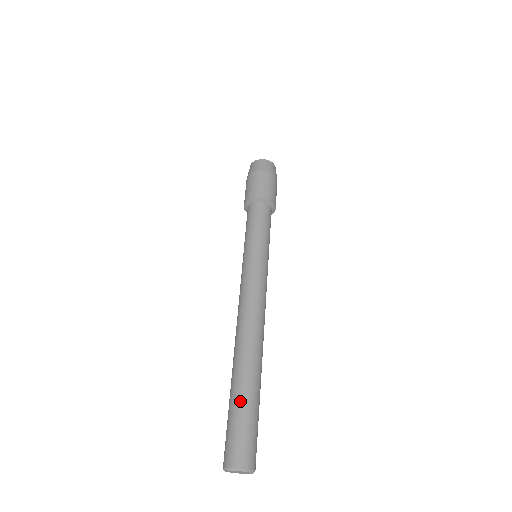
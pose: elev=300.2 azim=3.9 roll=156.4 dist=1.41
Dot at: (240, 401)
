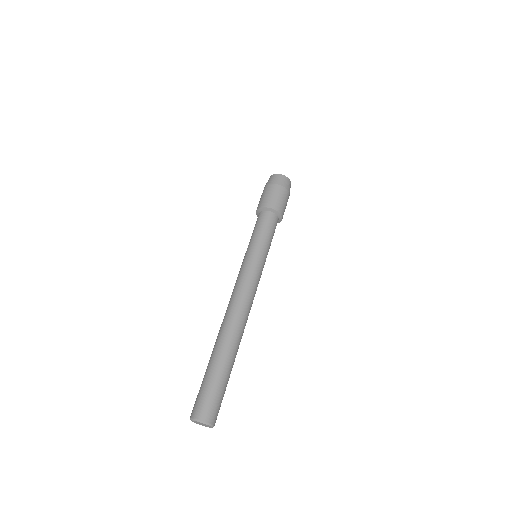
Dot at: (207, 369)
